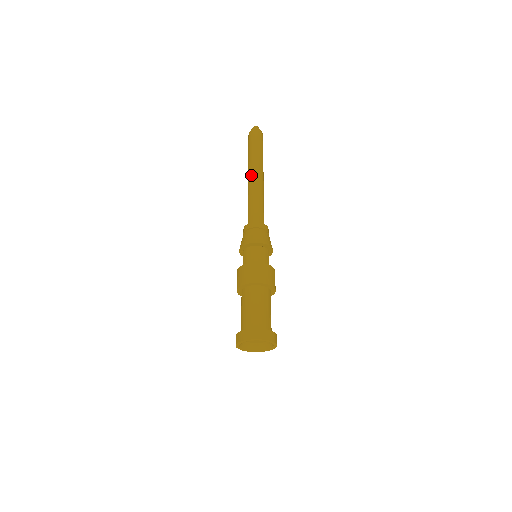
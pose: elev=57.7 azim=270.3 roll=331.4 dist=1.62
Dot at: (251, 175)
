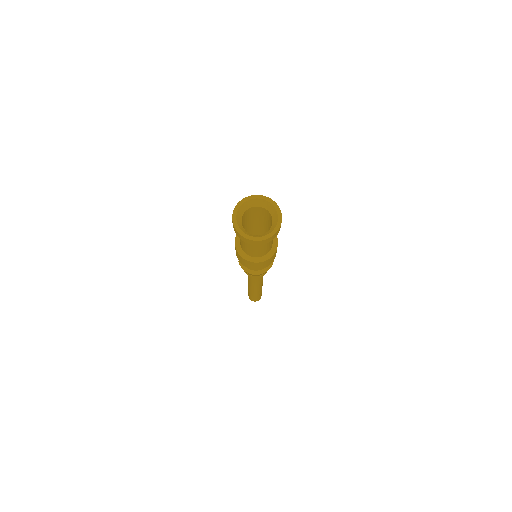
Dot at: occluded
